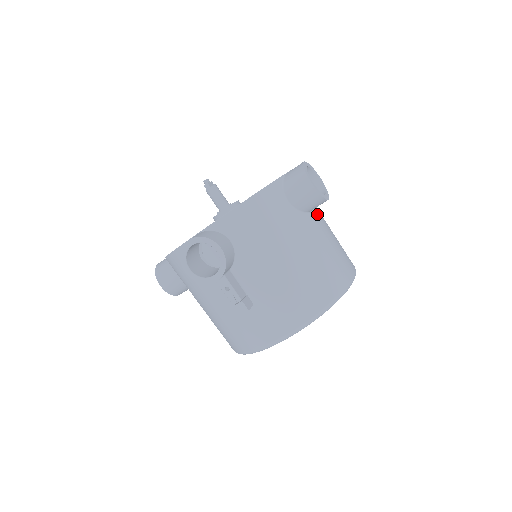
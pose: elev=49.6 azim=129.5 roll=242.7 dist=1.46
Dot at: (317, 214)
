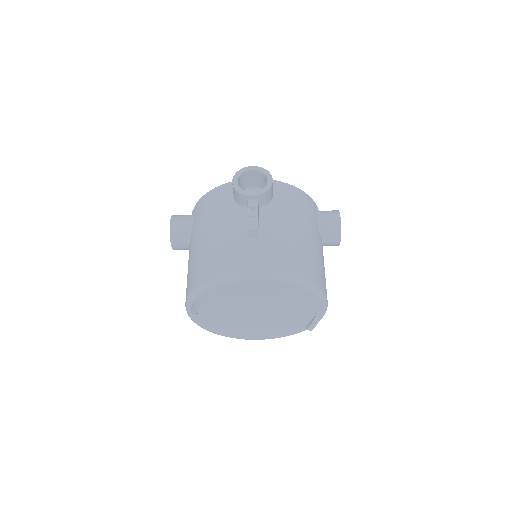
Dot at: occluded
